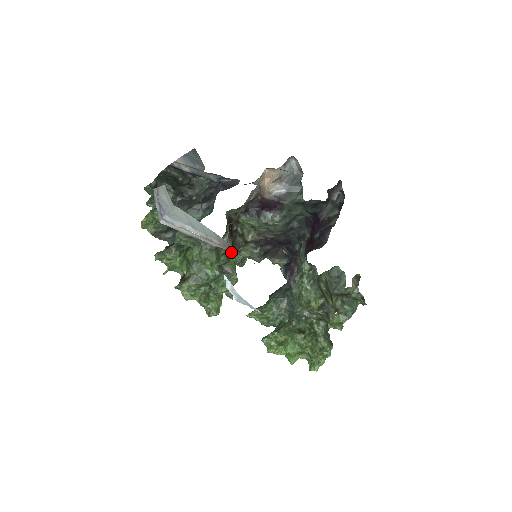
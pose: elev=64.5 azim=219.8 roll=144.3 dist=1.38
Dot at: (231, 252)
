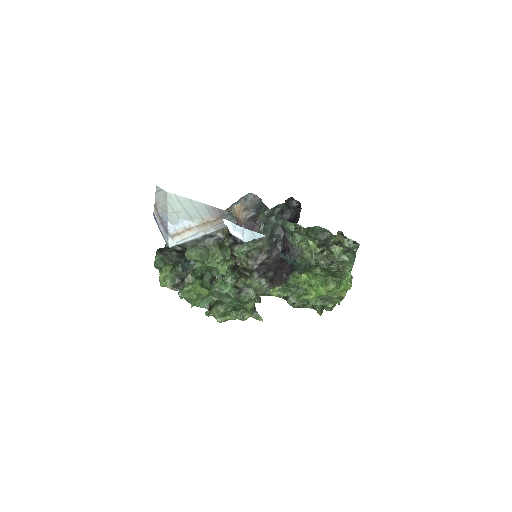
Dot at: occluded
